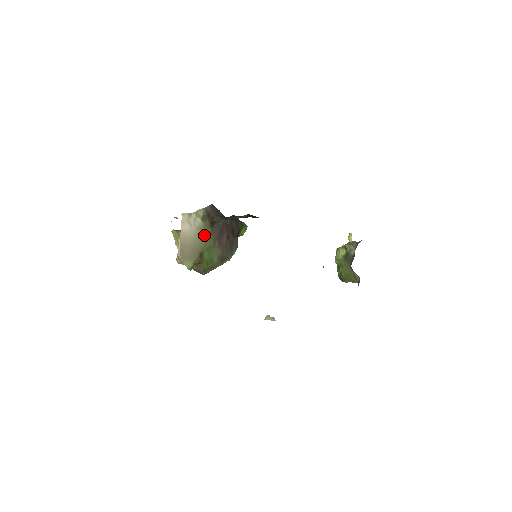
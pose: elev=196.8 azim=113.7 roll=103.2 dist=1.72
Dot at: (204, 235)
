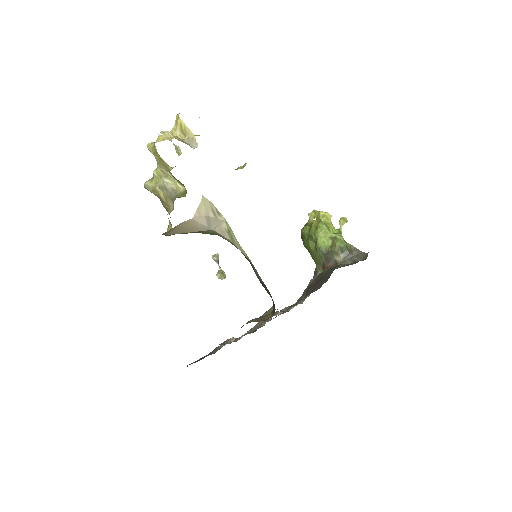
Dot at: (217, 234)
